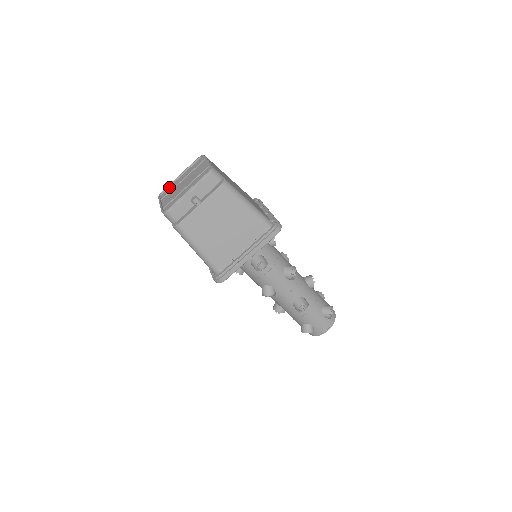
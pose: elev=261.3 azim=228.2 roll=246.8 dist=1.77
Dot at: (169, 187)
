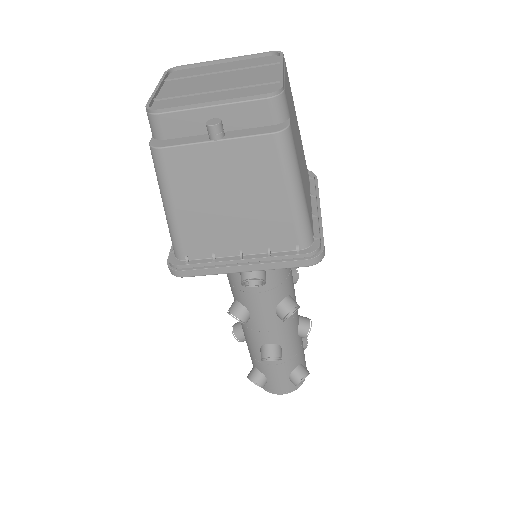
Dot at: (193, 67)
